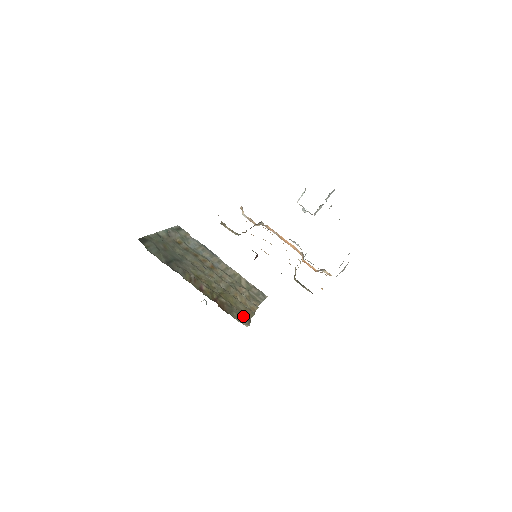
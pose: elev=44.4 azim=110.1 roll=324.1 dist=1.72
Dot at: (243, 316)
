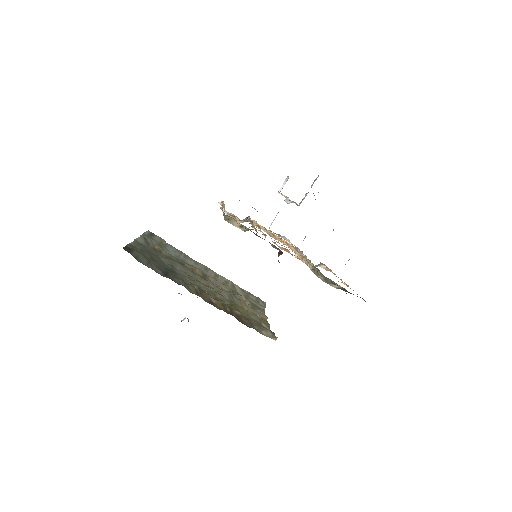
Dot at: (265, 328)
